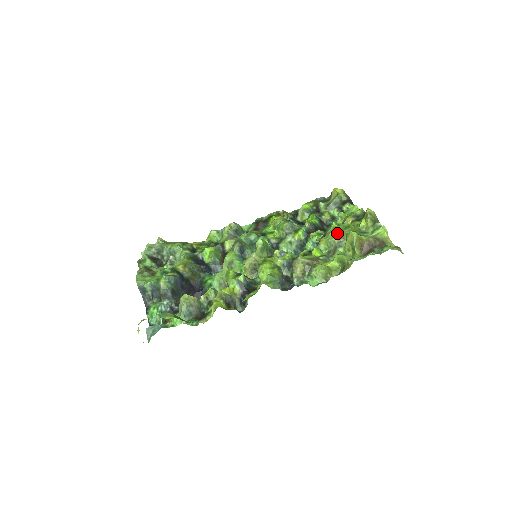
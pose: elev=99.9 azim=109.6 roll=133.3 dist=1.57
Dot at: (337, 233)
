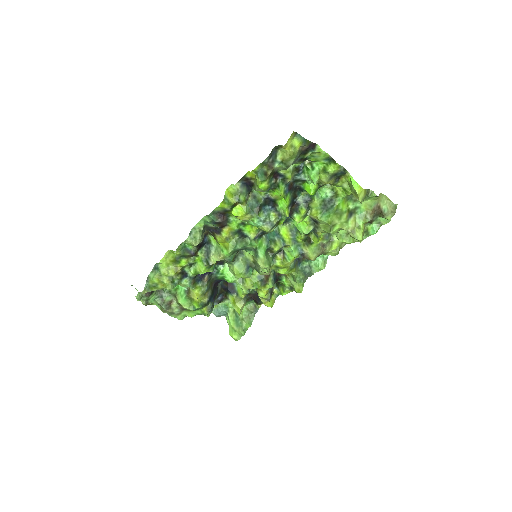
Dot at: (336, 230)
